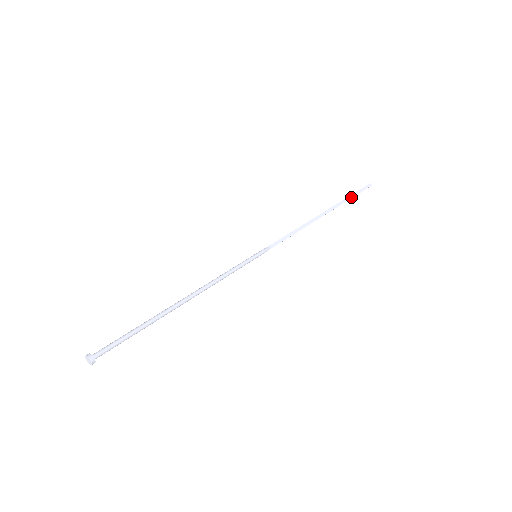
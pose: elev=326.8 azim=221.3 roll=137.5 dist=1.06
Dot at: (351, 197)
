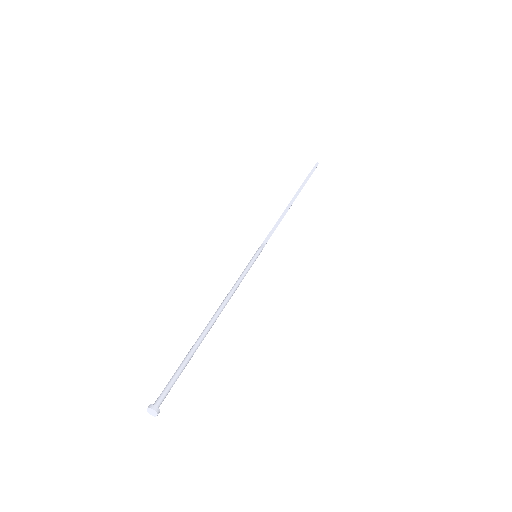
Dot at: (308, 179)
